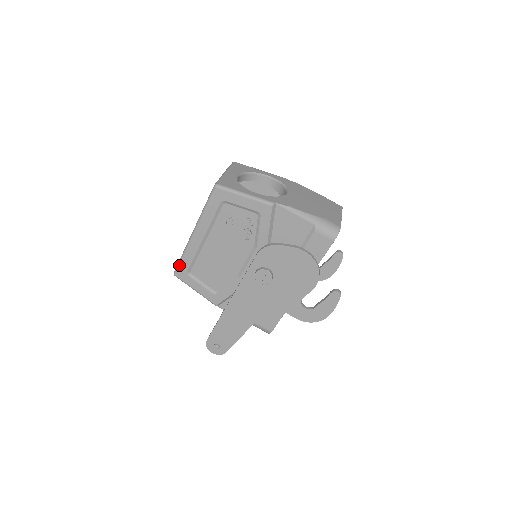
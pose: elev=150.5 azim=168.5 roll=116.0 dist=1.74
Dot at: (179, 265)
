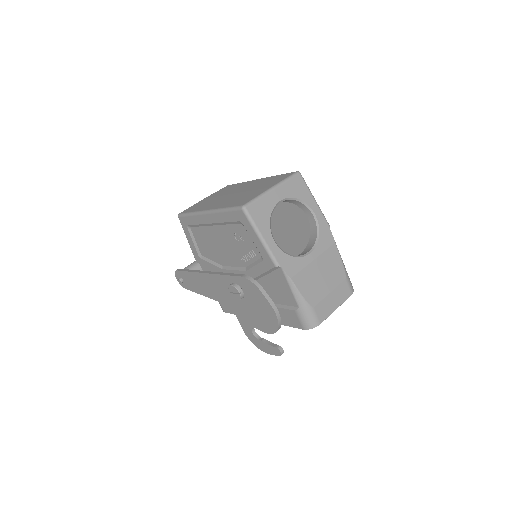
Dot at: (185, 216)
